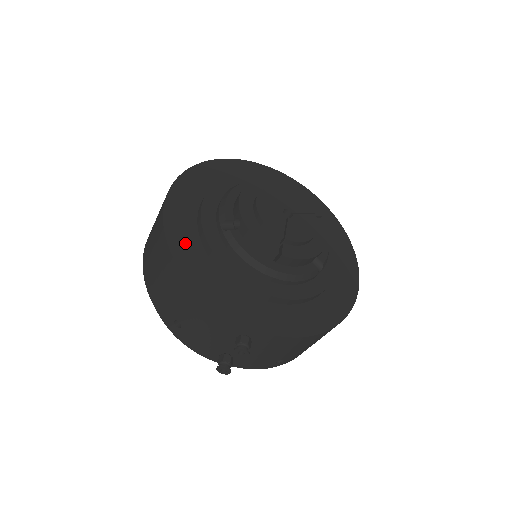
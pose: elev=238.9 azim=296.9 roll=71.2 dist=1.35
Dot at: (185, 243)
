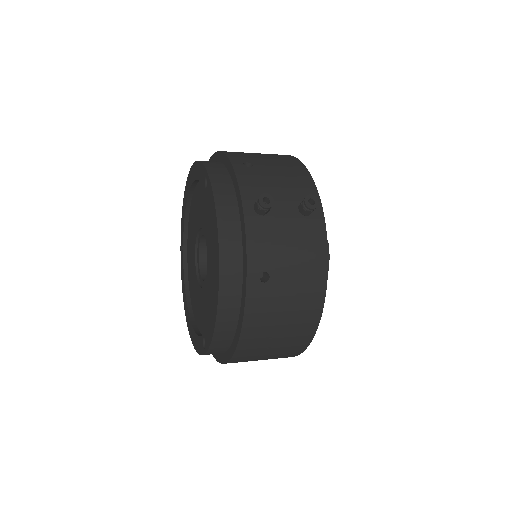
Dot at: occluded
